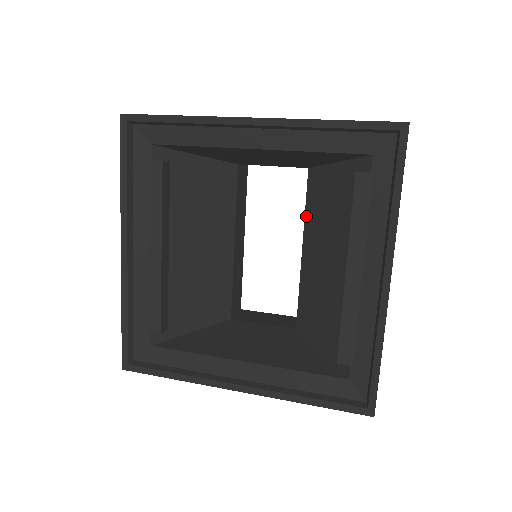
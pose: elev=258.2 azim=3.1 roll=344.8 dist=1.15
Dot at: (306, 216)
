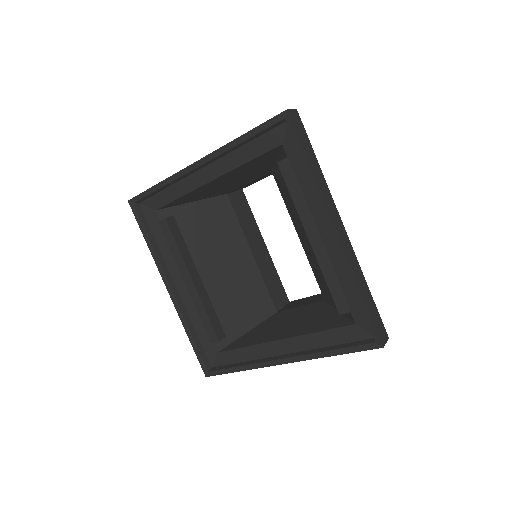
Dot at: (287, 208)
